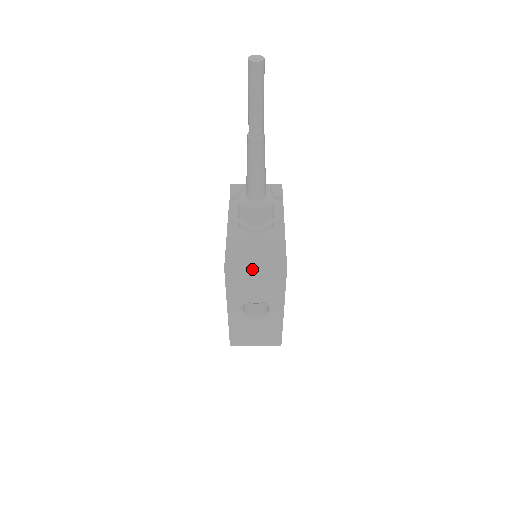
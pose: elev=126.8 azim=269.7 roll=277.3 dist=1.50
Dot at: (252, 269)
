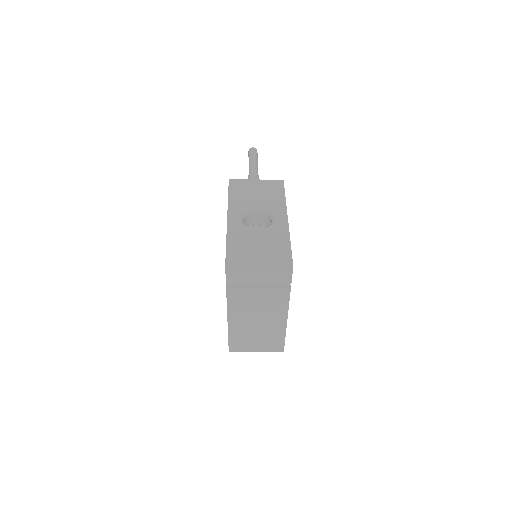
Dot at: (253, 180)
